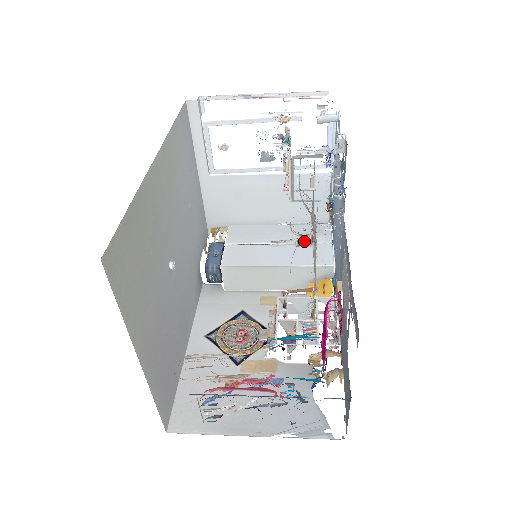
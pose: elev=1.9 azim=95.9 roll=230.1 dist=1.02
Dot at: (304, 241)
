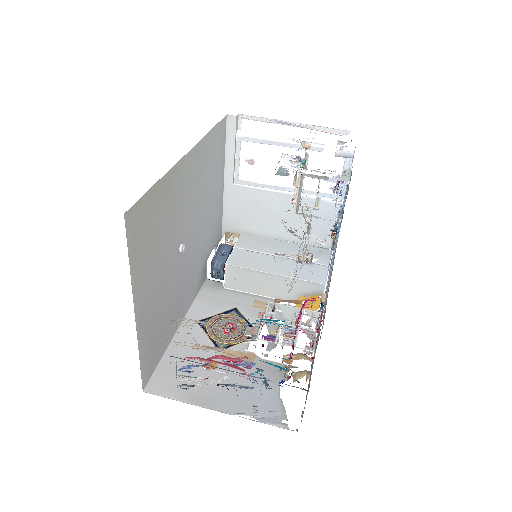
Dot at: occluded
